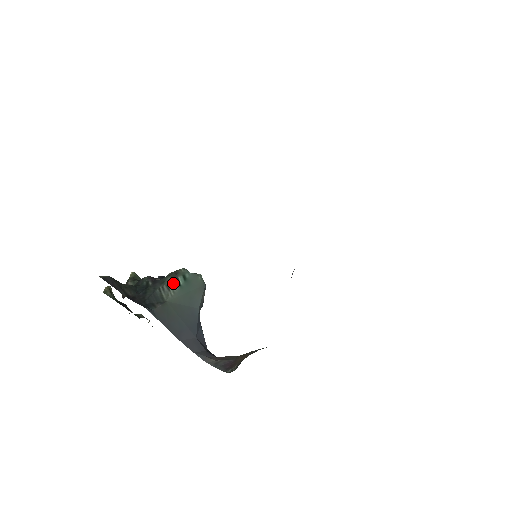
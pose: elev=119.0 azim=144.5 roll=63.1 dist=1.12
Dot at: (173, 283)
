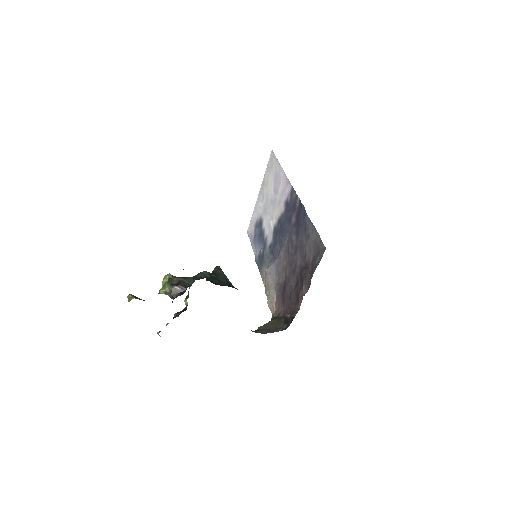
Dot at: (225, 275)
